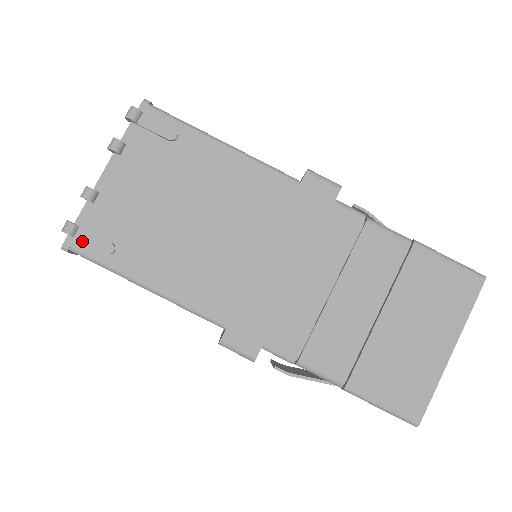
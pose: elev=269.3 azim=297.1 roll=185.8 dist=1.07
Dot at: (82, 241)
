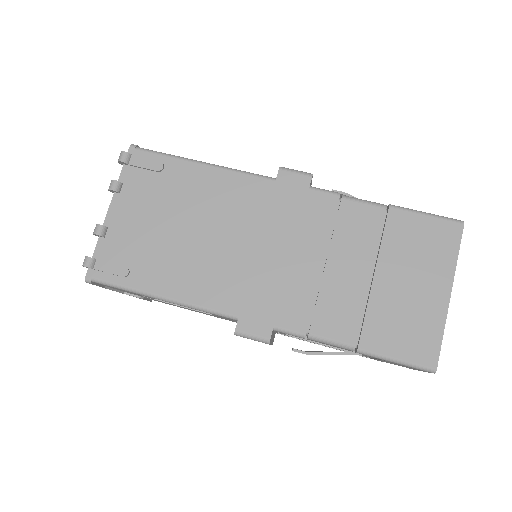
Dot at: (101, 271)
